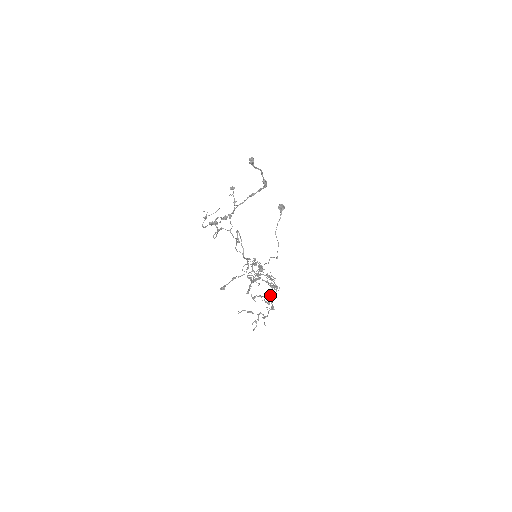
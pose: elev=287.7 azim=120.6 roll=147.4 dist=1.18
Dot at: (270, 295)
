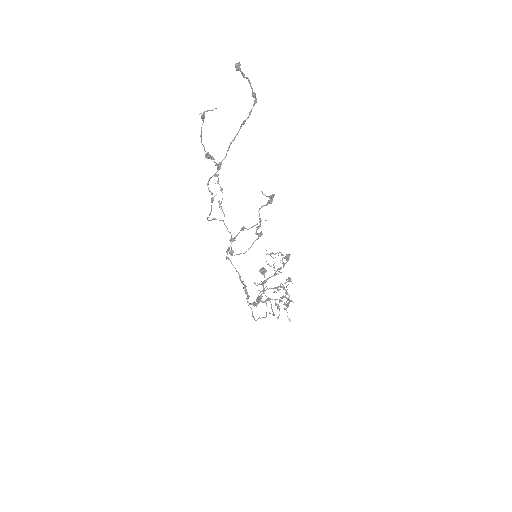
Dot at: (287, 254)
